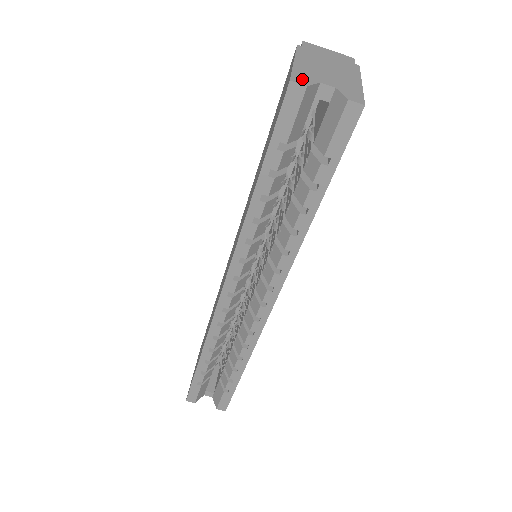
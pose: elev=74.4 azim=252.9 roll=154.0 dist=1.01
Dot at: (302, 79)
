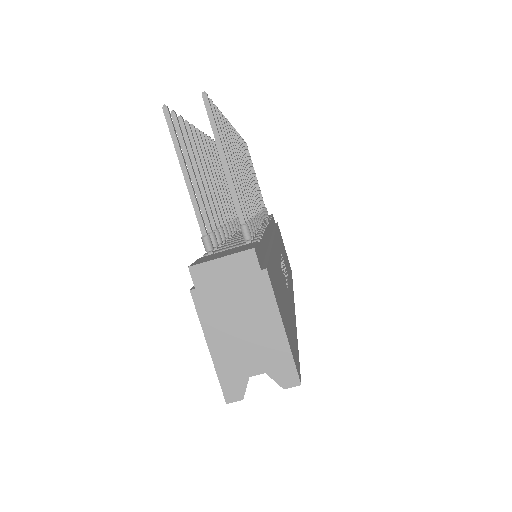
Dot at: (233, 389)
